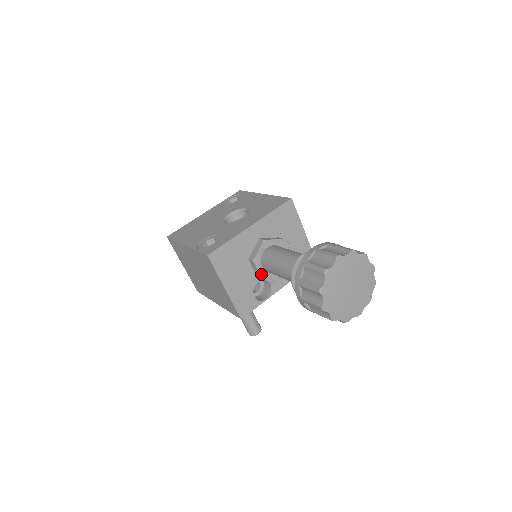
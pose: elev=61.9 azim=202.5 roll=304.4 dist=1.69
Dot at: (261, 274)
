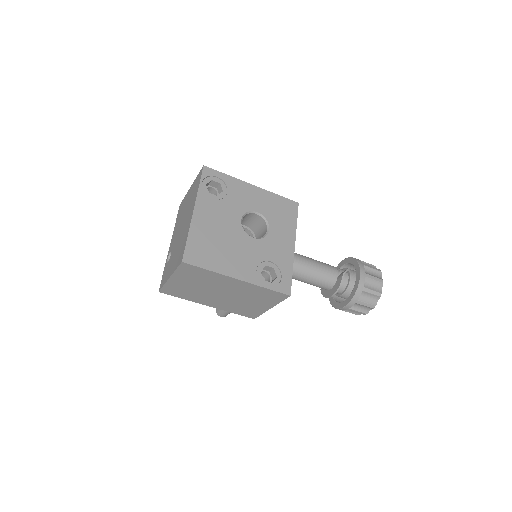
Dot at: occluded
